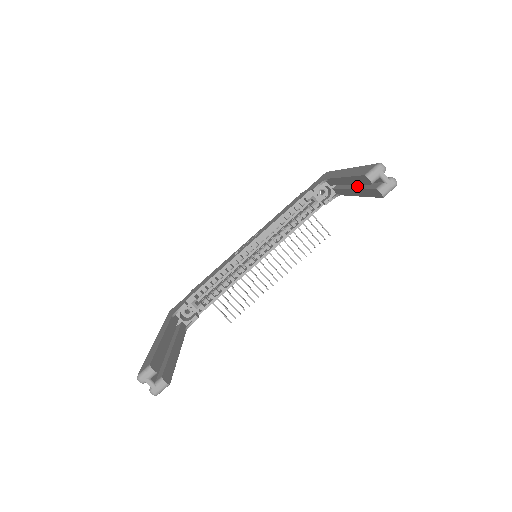
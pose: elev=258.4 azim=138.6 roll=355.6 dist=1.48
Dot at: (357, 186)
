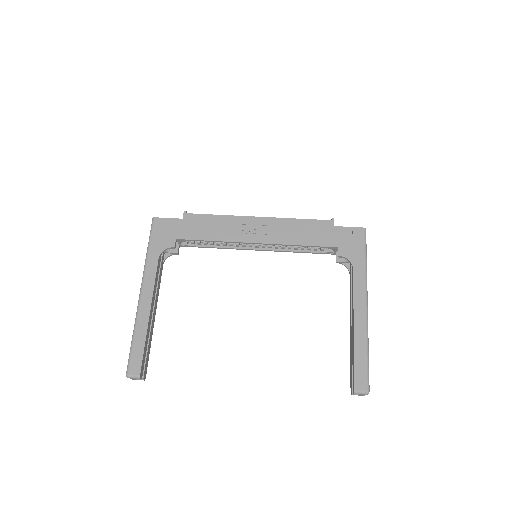
Dot at: occluded
